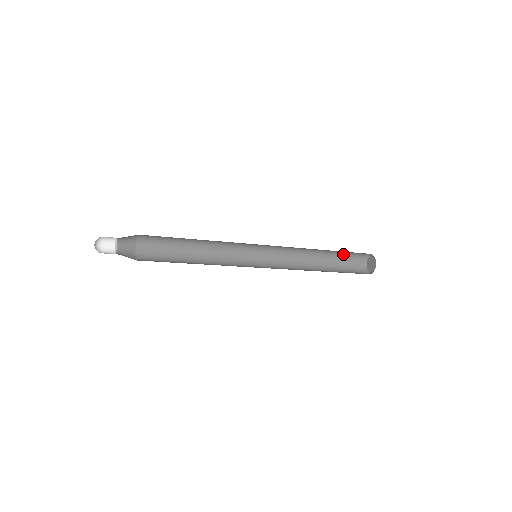
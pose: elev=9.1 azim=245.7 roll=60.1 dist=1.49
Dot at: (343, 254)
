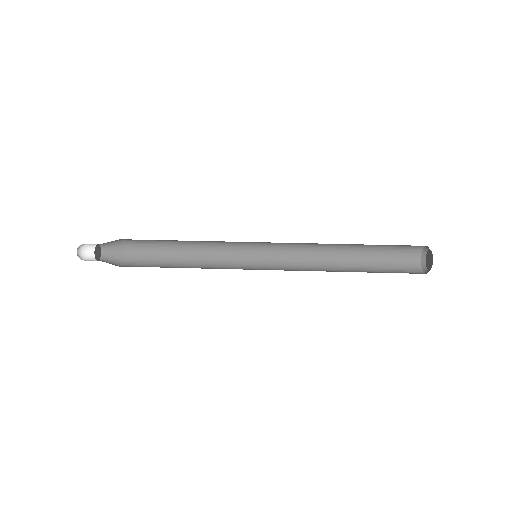
Dot at: occluded
